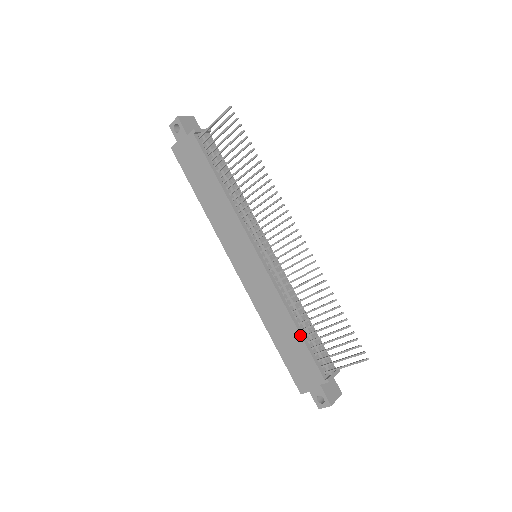
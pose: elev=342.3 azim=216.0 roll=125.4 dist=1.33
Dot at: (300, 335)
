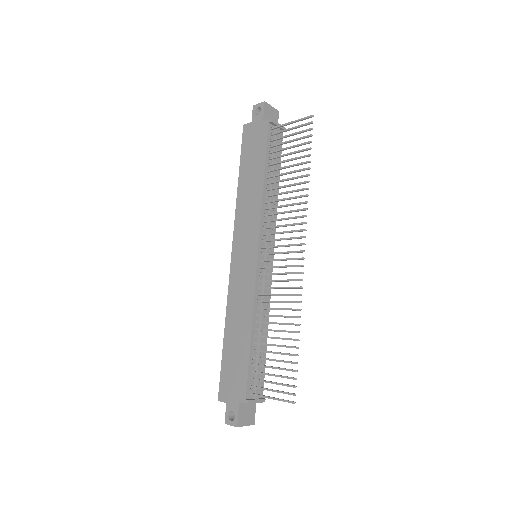
Dot at: (250, 346)
